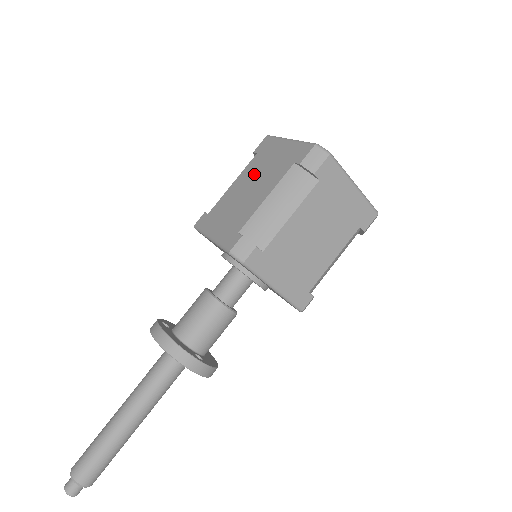
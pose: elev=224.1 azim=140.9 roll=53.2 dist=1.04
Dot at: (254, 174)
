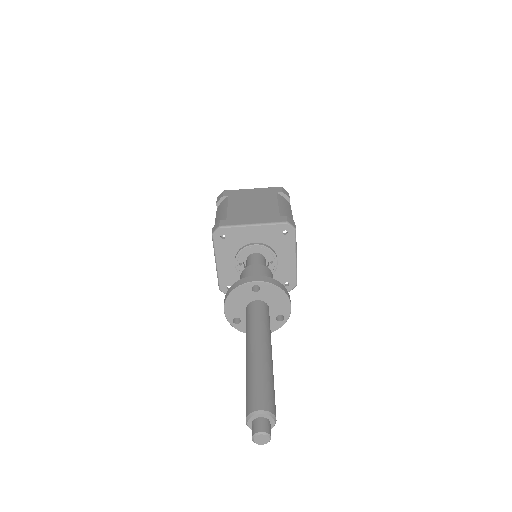
Dot at: occluded
